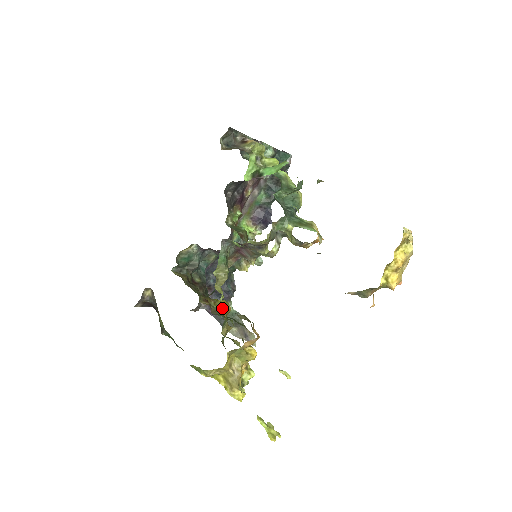
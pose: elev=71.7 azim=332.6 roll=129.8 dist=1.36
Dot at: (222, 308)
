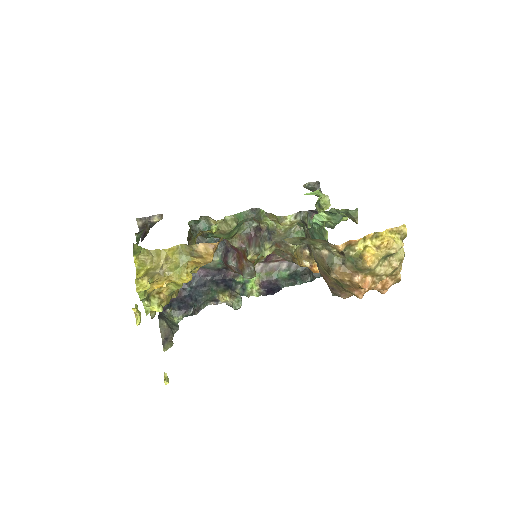
Dot at: occluded
